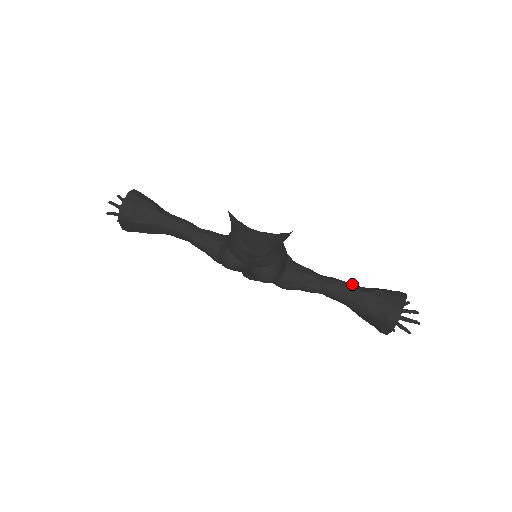
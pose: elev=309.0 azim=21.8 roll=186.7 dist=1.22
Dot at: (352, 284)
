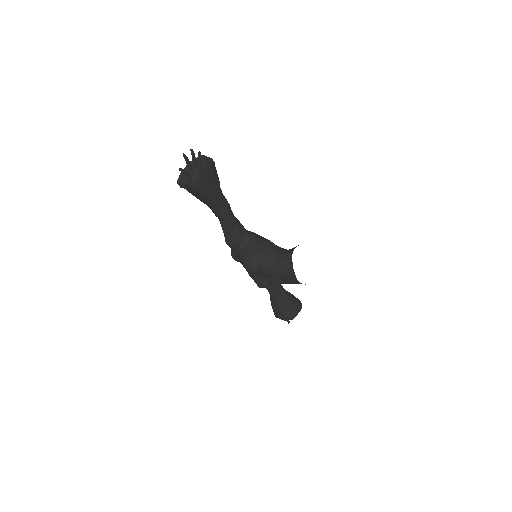
Dot at: occluded
